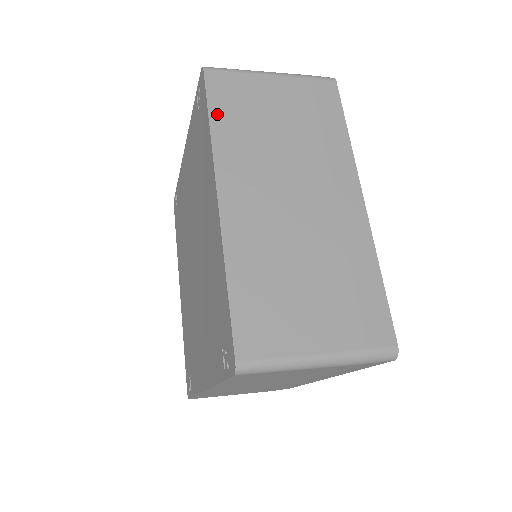
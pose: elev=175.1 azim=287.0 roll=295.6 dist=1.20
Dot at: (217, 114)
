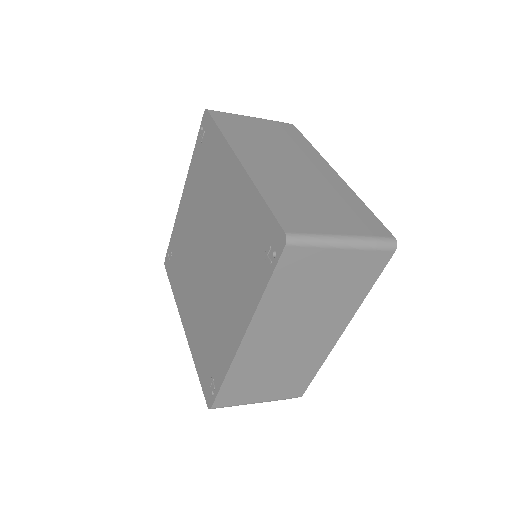
Dot at: (223, 127)
